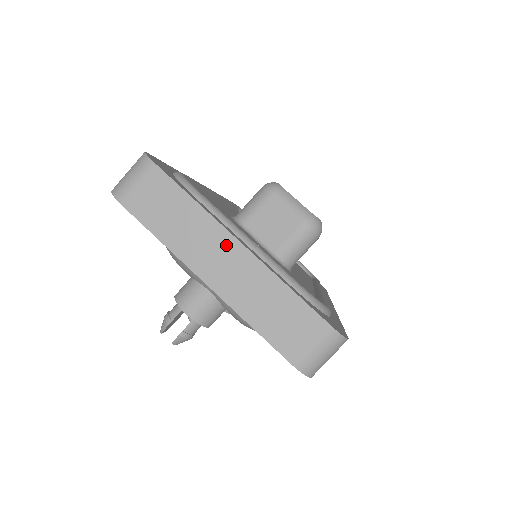
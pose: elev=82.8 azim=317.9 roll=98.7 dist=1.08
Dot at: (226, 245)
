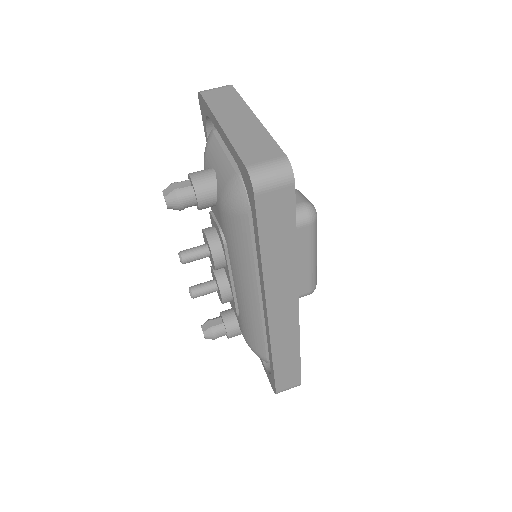
Dot at: (246, 115)
